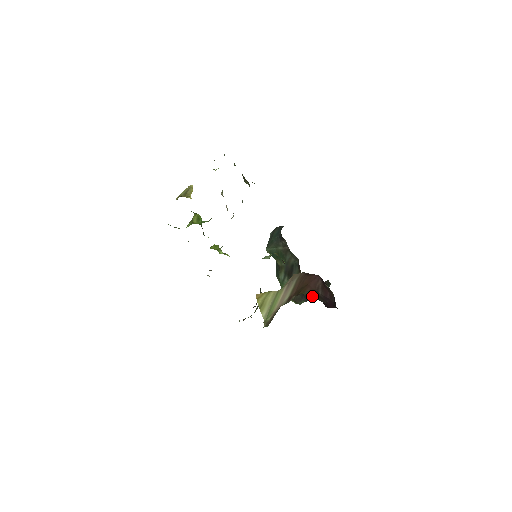
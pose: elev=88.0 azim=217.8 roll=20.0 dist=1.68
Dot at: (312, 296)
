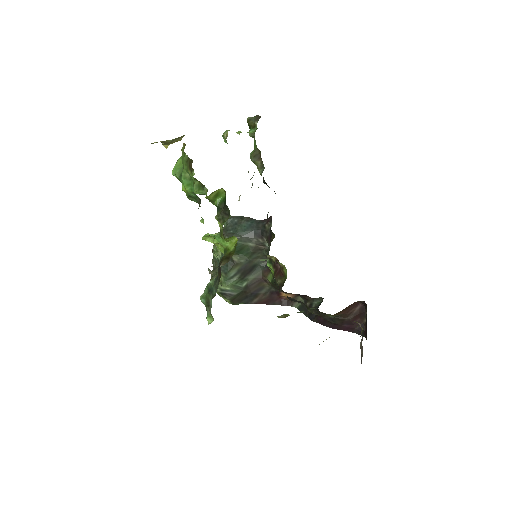
Dot at: (326, 316)
